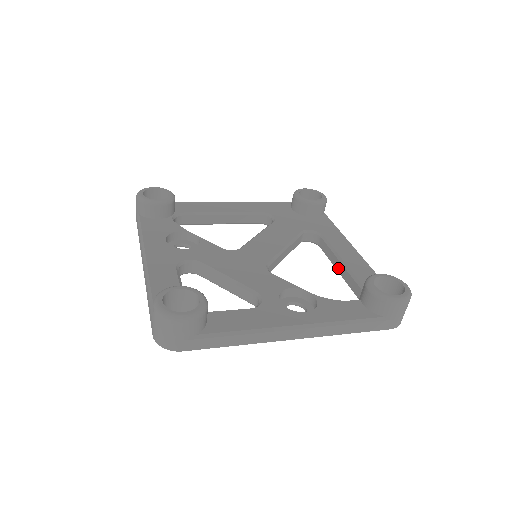
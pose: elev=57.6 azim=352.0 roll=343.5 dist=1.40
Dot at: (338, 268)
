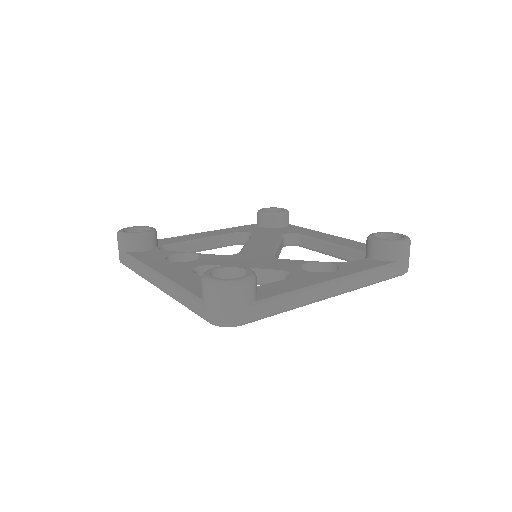
Dot at: (329, 251)
